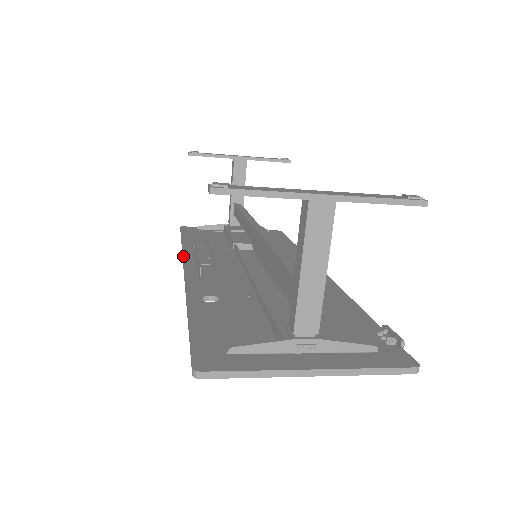
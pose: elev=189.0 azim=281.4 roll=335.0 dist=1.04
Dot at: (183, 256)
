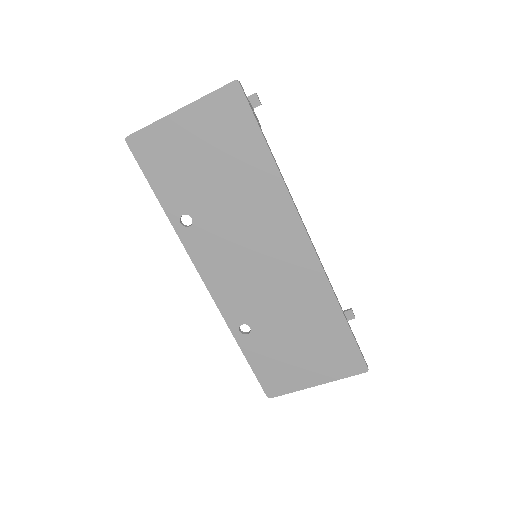
Dot at: (220, 308)
